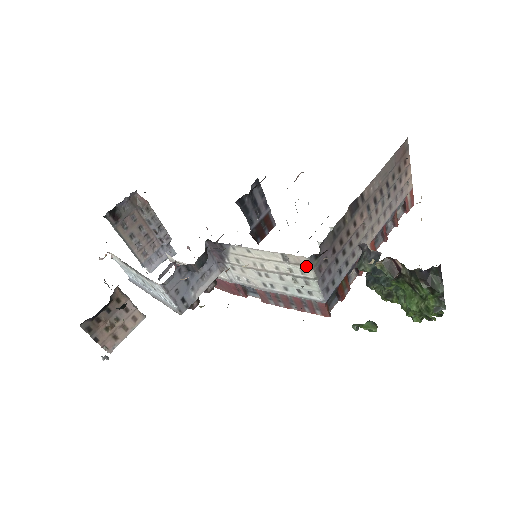
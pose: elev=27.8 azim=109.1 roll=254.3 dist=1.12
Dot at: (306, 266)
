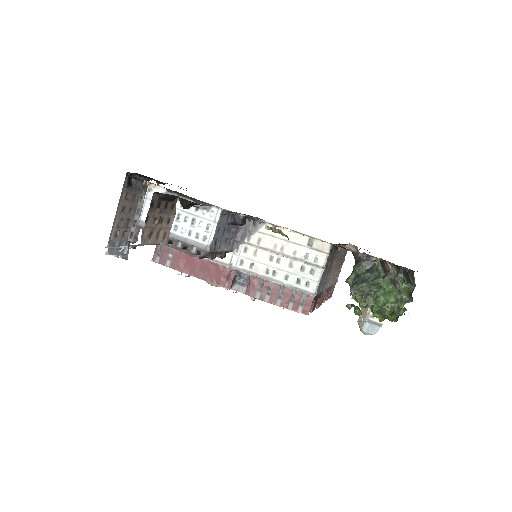
Dot at: (324, 253)
